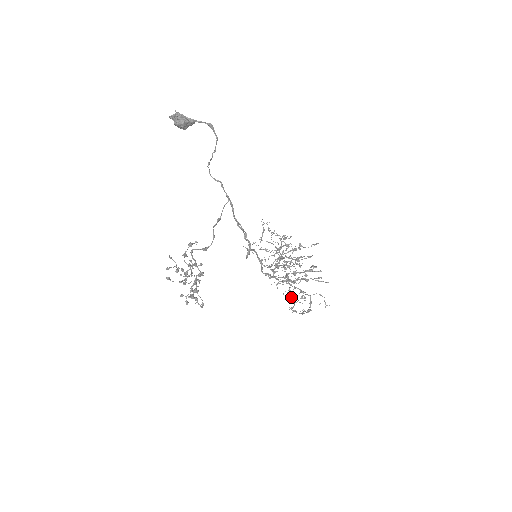
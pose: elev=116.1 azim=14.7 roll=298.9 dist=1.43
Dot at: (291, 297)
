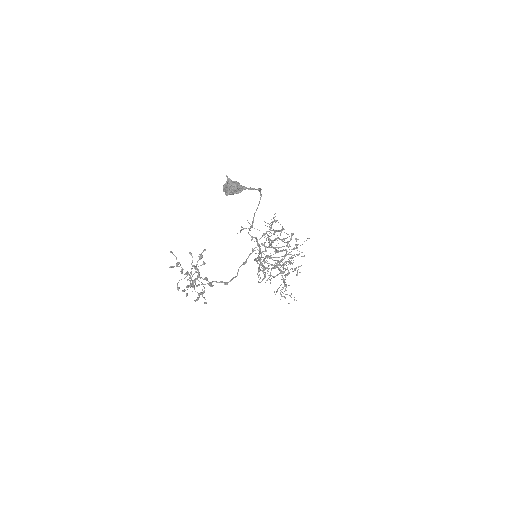
Dot at: (283, 296)
